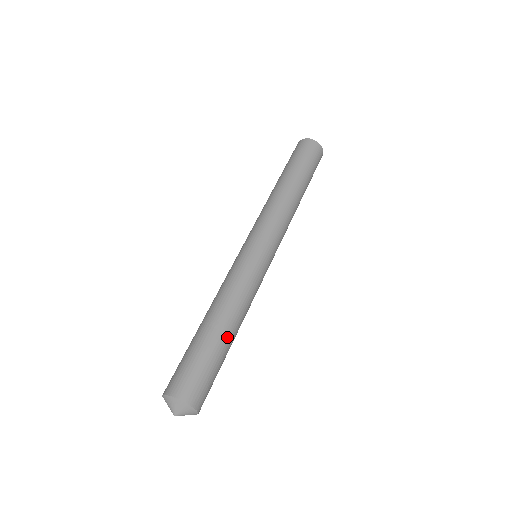
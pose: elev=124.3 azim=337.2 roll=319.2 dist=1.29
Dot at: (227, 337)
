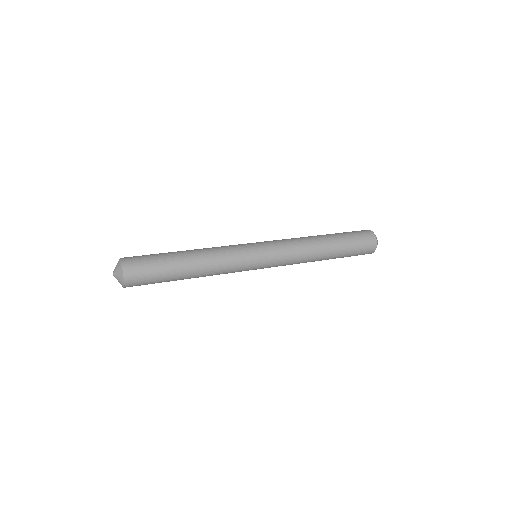
Dot at: (182, 259)
